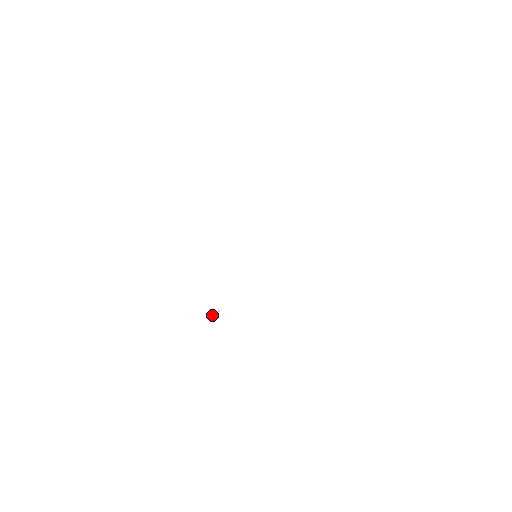
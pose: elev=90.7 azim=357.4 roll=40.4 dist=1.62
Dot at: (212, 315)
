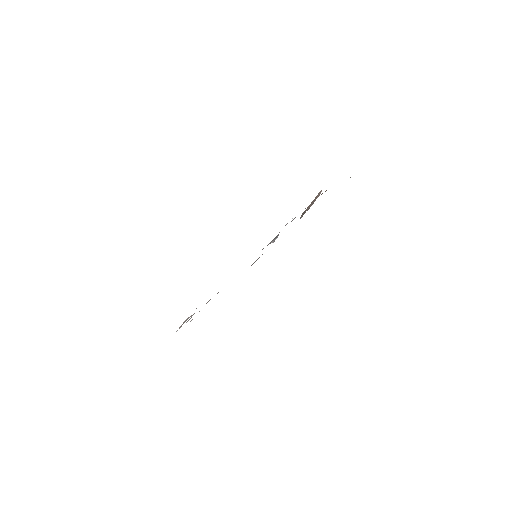
Dot at: occluded
